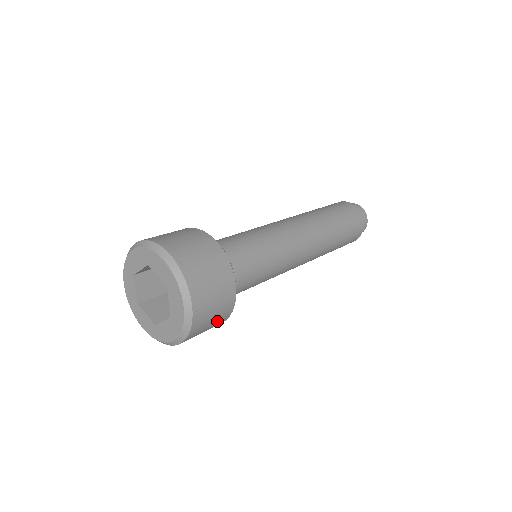
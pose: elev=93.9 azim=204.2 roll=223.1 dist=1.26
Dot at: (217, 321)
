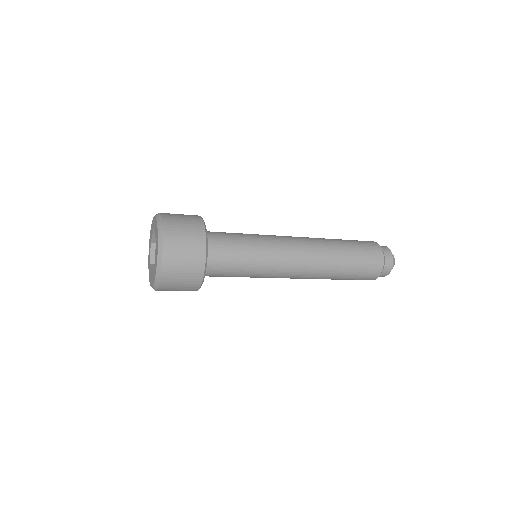
Dot at: (190, 274)
